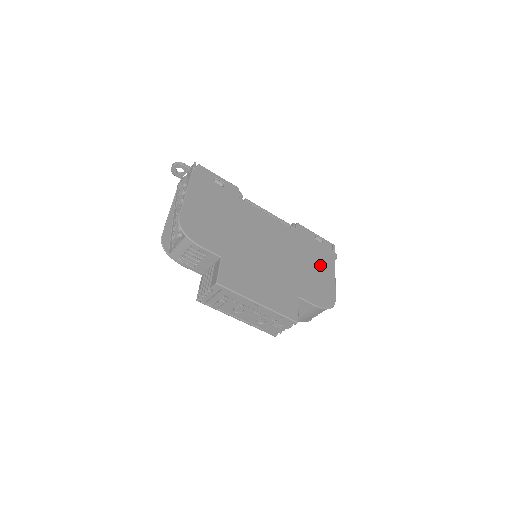
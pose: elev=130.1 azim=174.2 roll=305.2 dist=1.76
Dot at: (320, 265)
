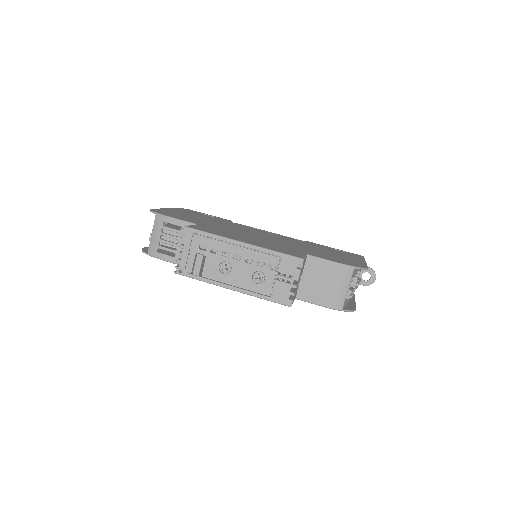
Dot at: (341, 255)
